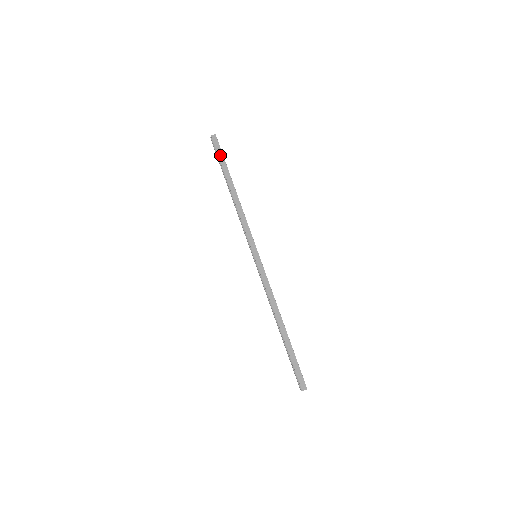
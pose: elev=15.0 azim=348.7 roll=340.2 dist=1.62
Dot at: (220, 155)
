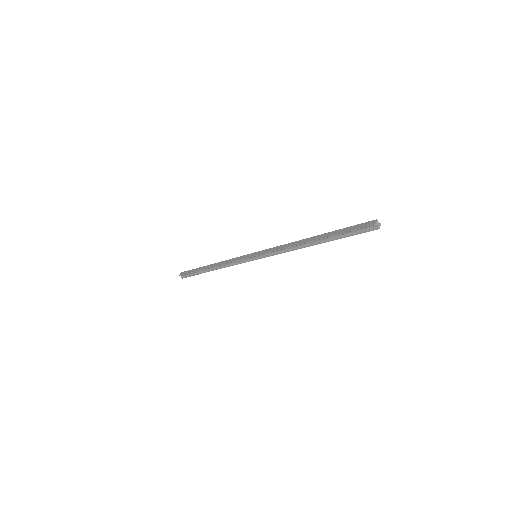
Dot at: (191, 271)
